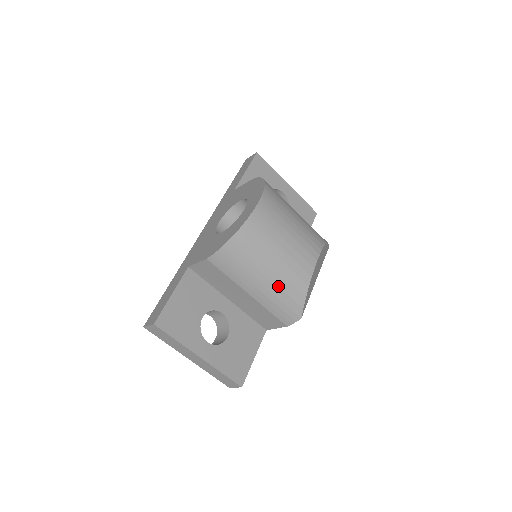
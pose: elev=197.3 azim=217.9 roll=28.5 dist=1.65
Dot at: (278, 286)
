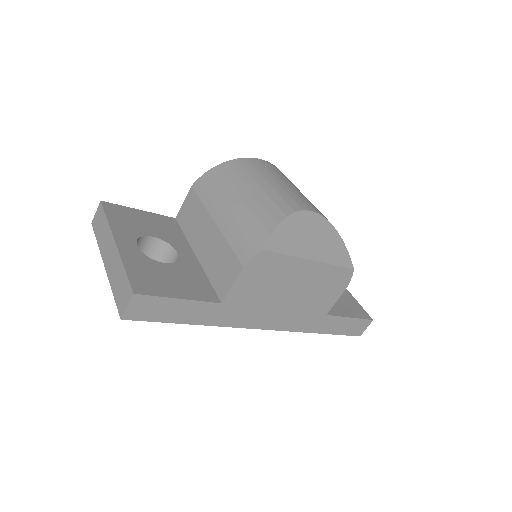
Dot at: (249, 208)
